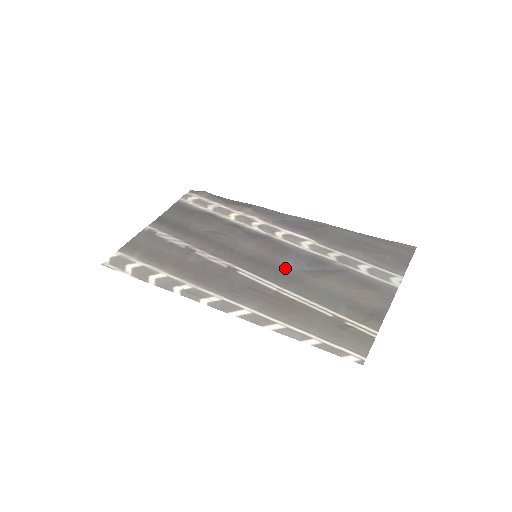
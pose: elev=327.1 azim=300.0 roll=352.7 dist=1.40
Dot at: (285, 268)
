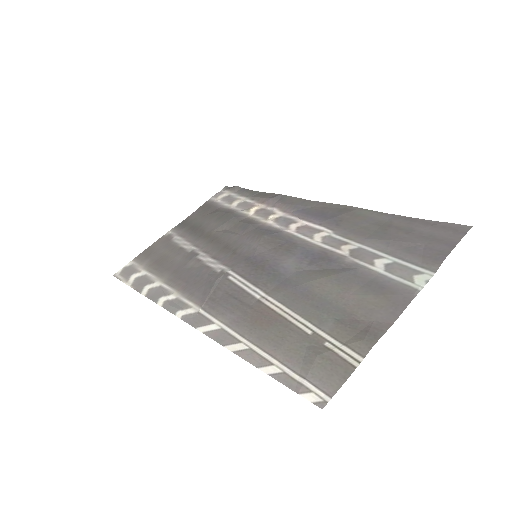
Dot at: (281, 269)
